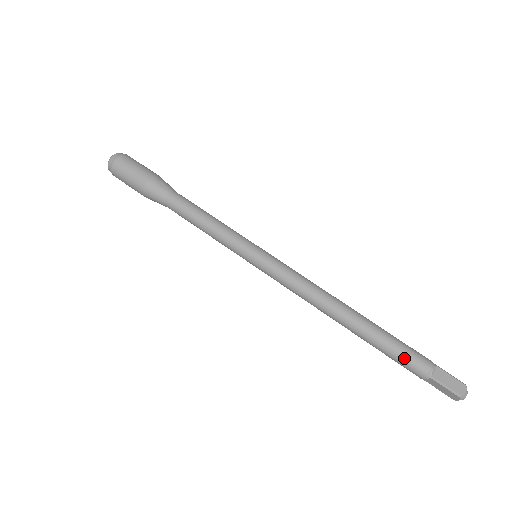
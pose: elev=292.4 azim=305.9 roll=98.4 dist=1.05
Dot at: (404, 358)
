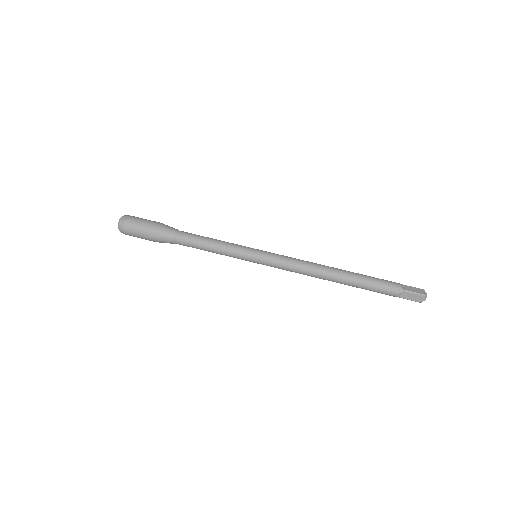
Dot at: (381, 284)
